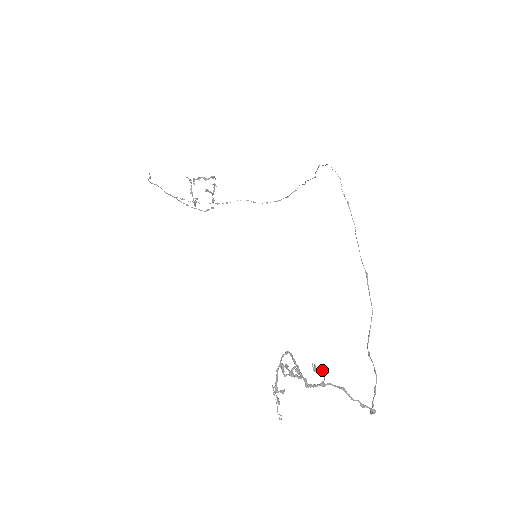
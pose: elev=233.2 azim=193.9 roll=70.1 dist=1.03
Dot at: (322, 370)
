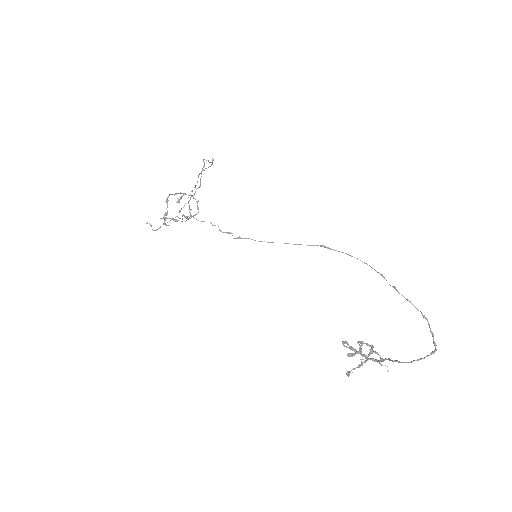
Dot at: occluded
